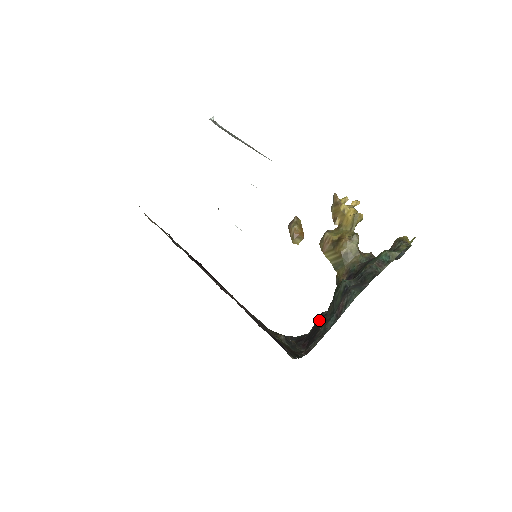
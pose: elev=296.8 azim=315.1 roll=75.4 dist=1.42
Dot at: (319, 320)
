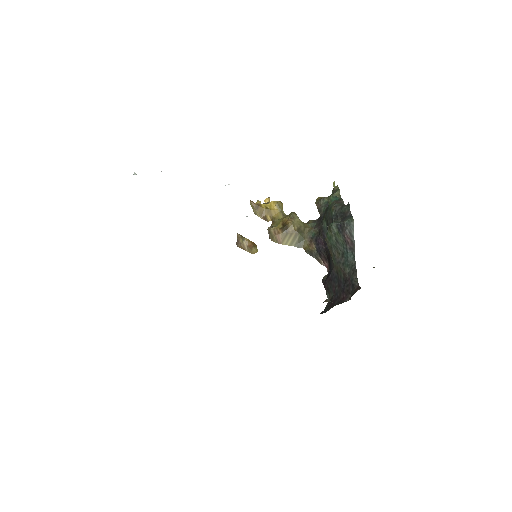
Dot at: (329, 281)
